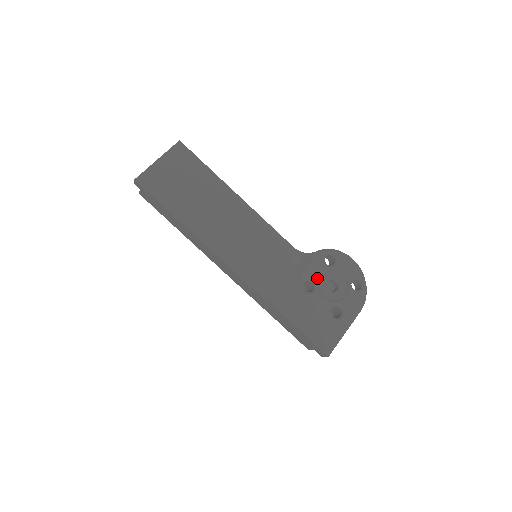
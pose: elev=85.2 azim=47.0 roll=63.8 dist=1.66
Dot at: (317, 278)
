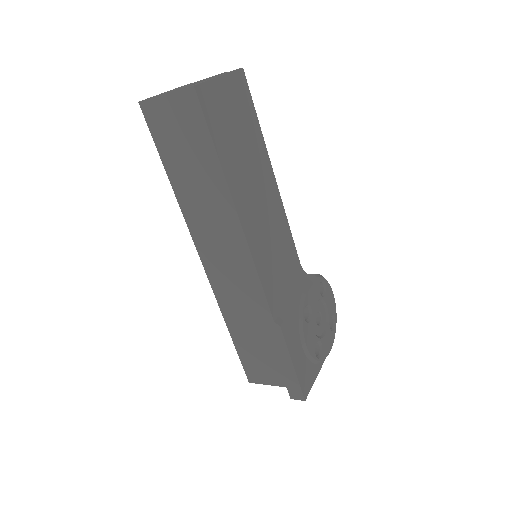
Dot at: (313, 306)
